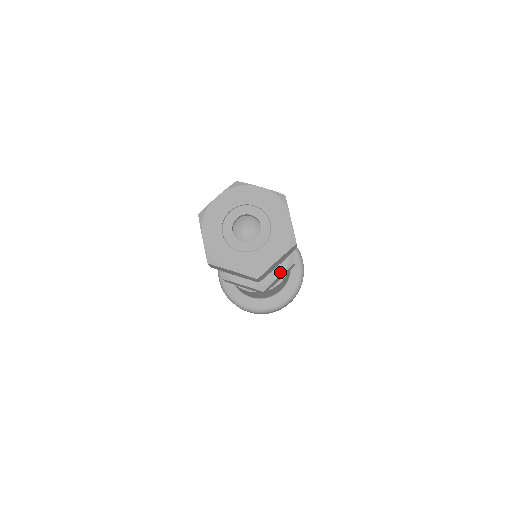
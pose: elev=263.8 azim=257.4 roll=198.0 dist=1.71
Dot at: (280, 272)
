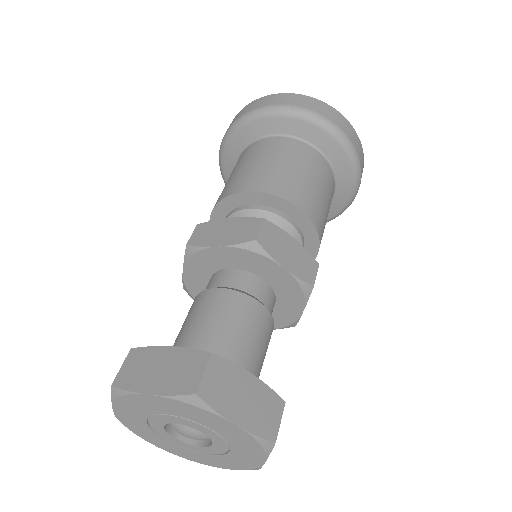
Dot at: (300, 307)
